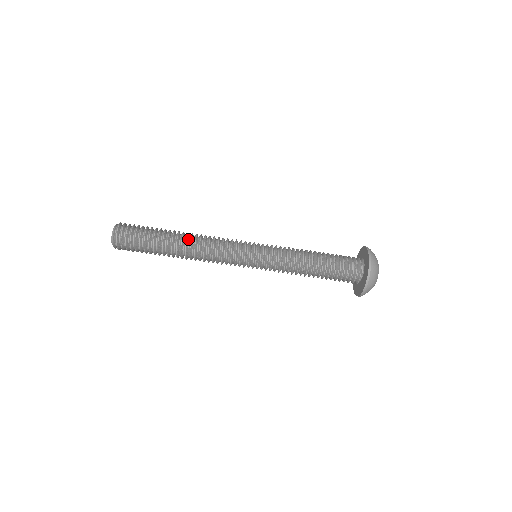
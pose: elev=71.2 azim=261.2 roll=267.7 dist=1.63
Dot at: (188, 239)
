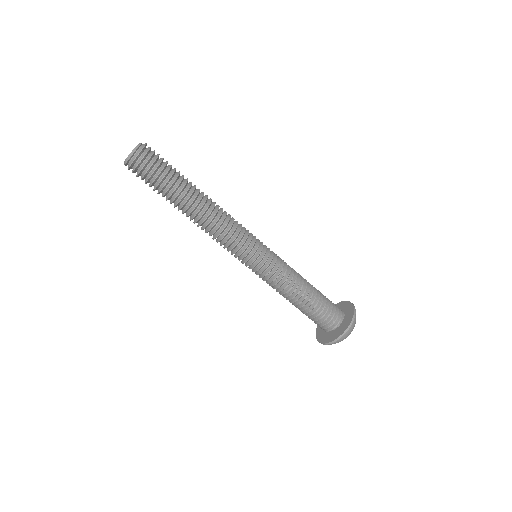
Dot at: (205, 204)
